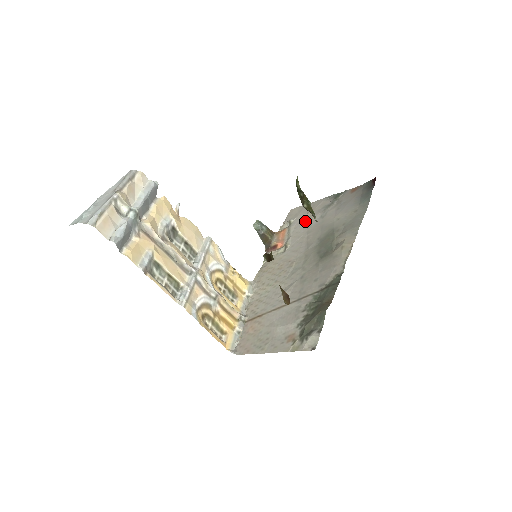
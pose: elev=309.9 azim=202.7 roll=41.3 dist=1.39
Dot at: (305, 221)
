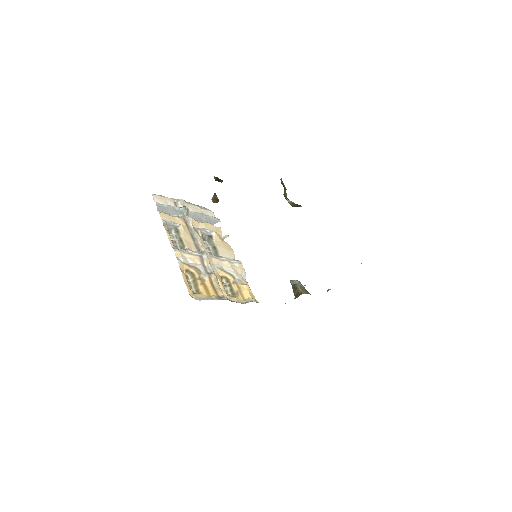
Dot at: occluded
